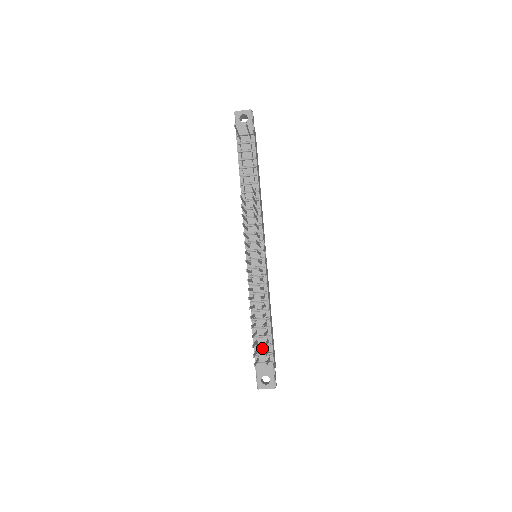
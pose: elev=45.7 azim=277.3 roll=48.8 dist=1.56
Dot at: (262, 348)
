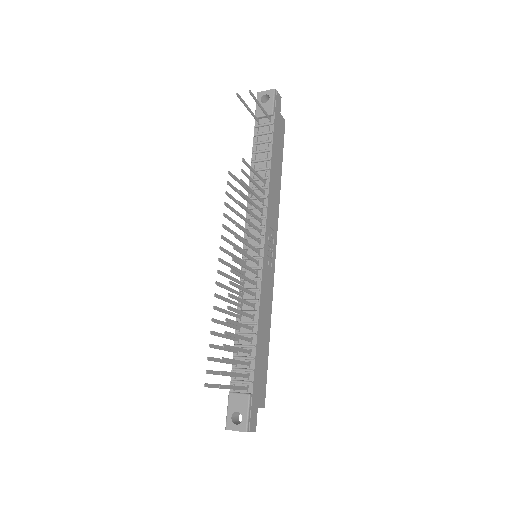
Dot at: occluded
